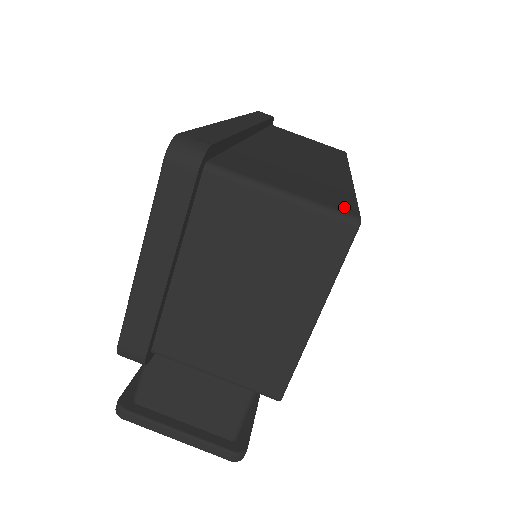
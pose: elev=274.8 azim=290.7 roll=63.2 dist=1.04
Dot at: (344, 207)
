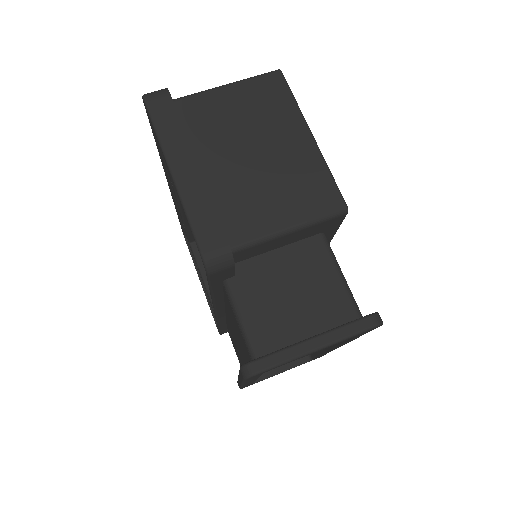
Dot at: occluded
